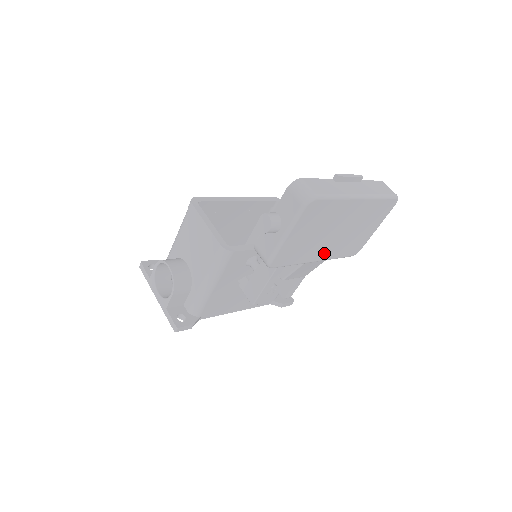
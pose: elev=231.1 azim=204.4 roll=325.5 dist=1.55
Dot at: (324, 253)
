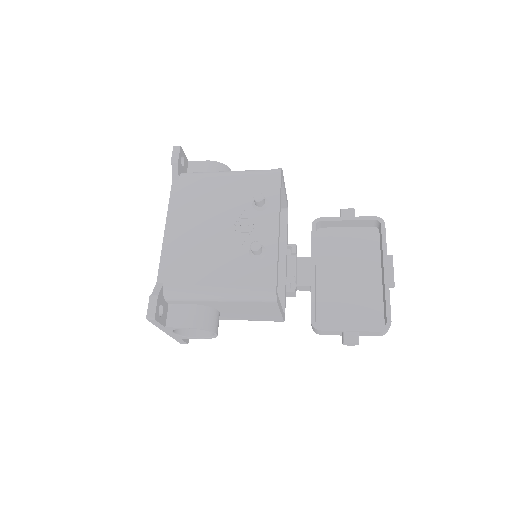
Dot at: occluded
